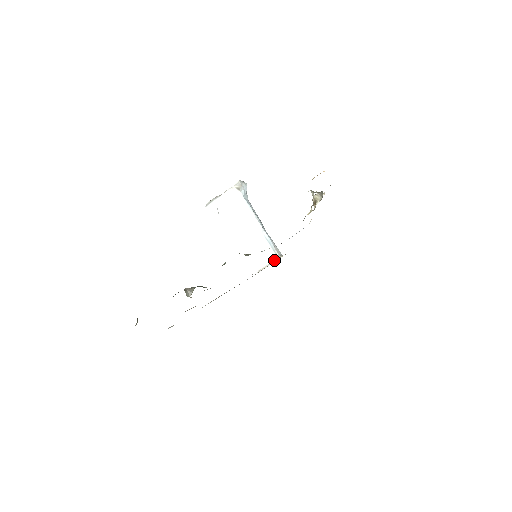
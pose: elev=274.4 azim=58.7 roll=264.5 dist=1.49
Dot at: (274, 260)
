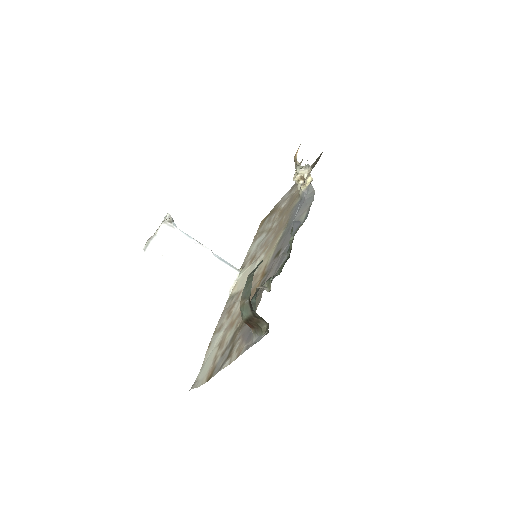
Dot at: (238, 275)
